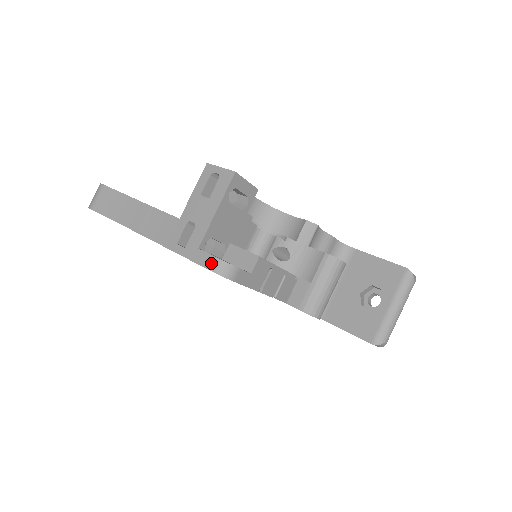
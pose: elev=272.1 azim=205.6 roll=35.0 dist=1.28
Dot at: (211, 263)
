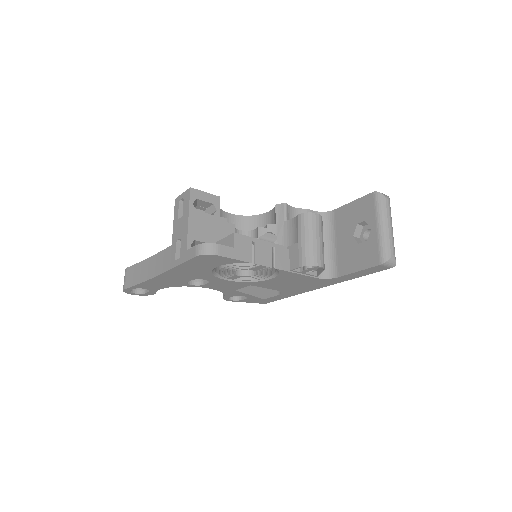
Dot at: (196, 251)
